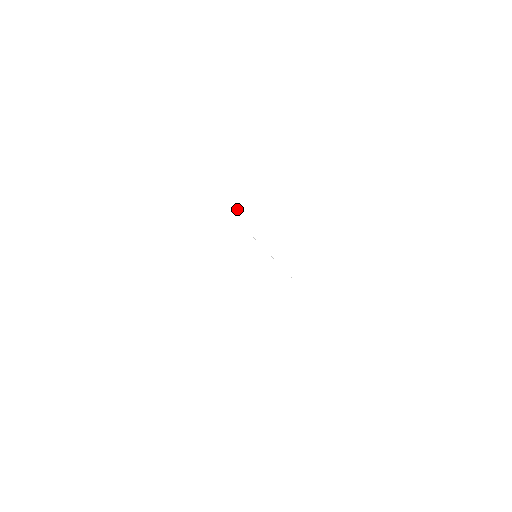
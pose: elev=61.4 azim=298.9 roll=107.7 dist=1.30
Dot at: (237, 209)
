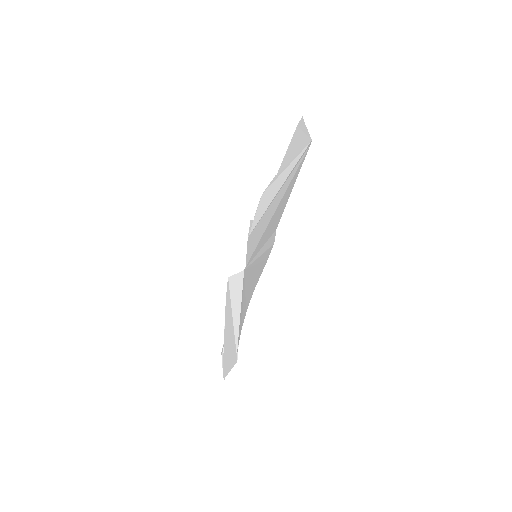
Dot at: (272, 191)
